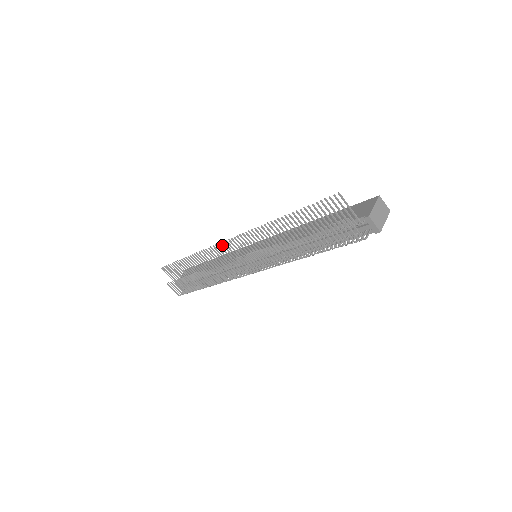
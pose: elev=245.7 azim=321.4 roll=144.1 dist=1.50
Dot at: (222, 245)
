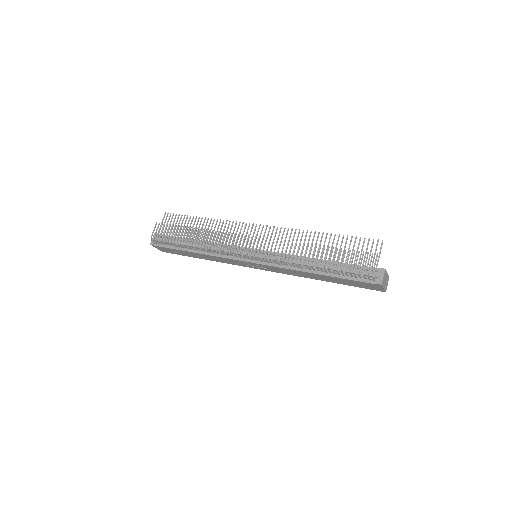
Dot at: (249, 225)
